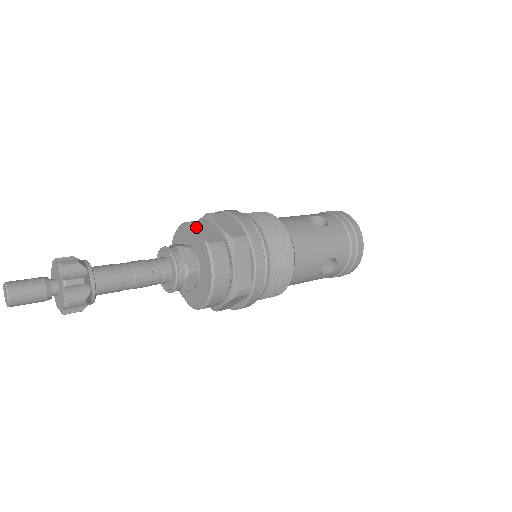
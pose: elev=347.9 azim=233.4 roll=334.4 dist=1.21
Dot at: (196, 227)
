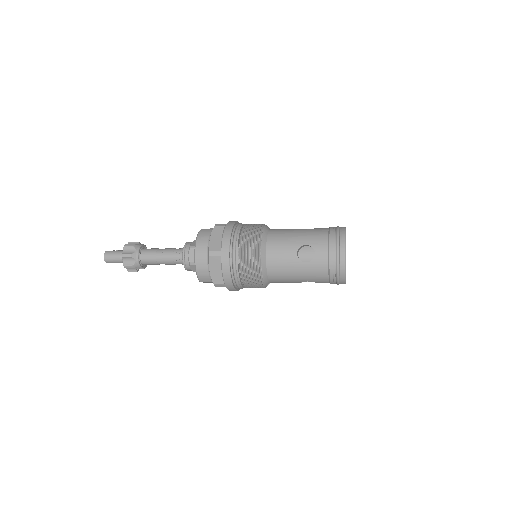
Dot at: occluded
